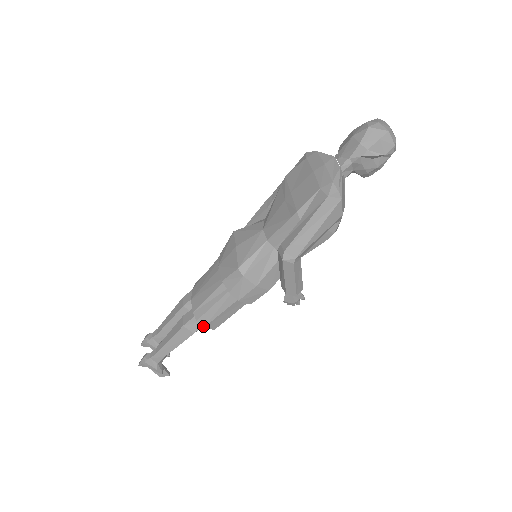
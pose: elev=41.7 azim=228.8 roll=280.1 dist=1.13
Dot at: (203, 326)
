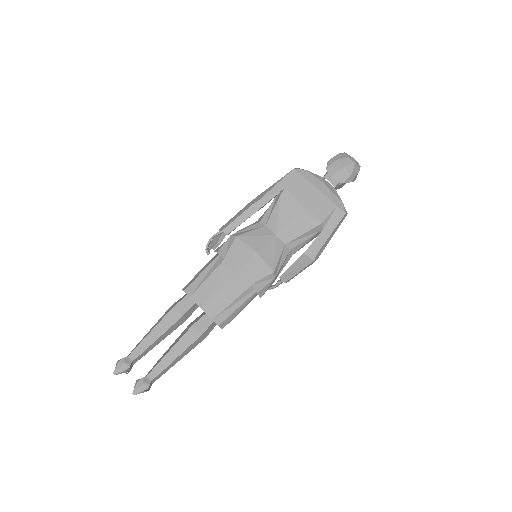
Dot at: occluded
